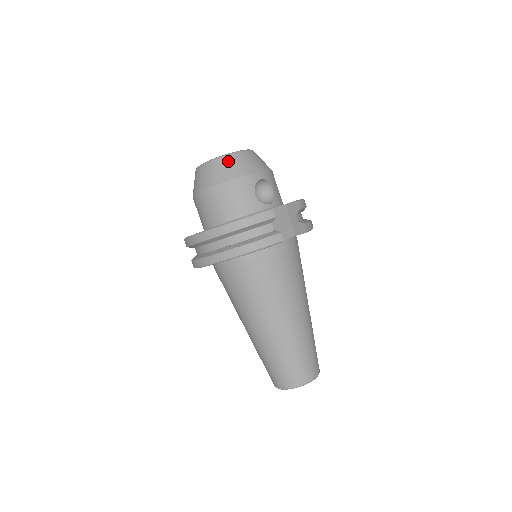
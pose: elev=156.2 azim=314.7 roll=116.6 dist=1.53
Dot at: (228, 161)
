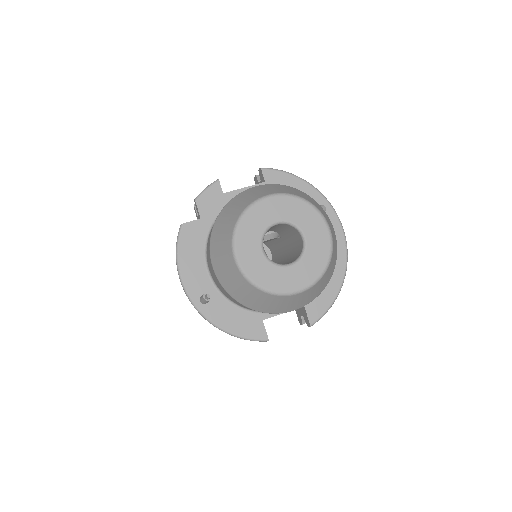
Dot at: (264, 298)
